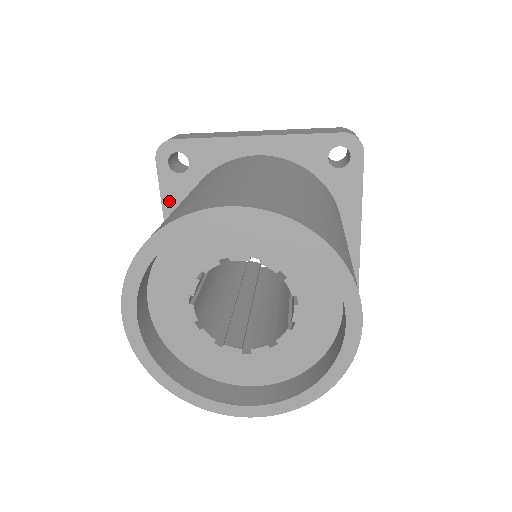
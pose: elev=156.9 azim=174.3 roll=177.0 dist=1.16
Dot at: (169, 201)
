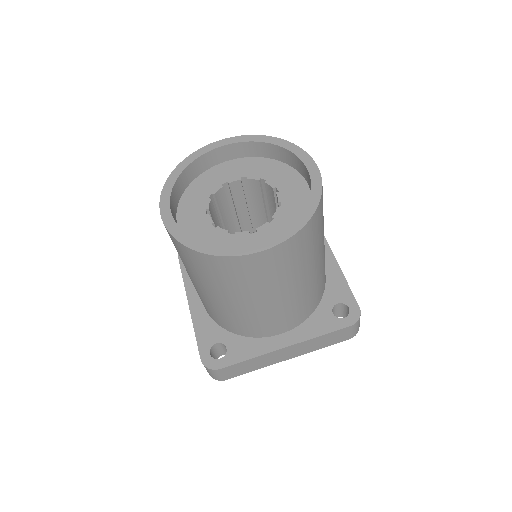
Dot at: (189, 278)
